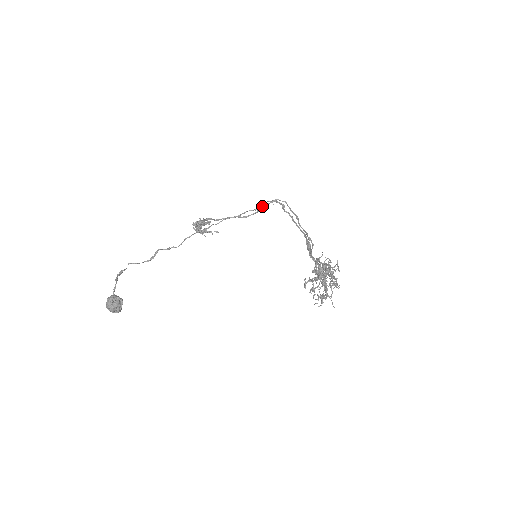
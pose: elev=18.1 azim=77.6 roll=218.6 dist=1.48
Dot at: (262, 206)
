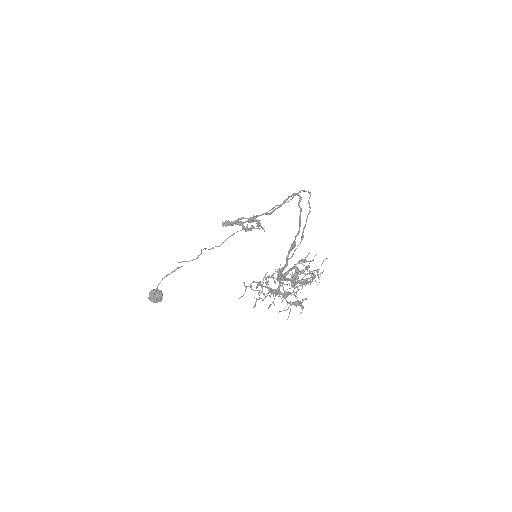
Dot at: (284, 200)
